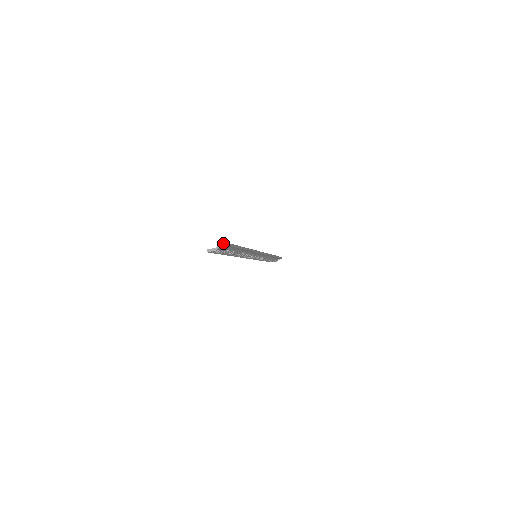
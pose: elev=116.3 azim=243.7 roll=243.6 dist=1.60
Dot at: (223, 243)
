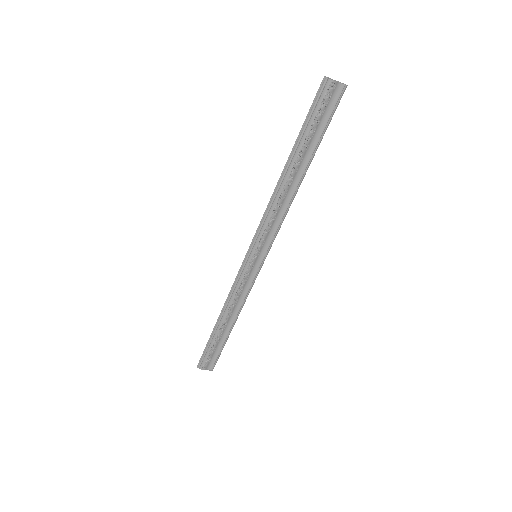
Dot at: (343, 83)
